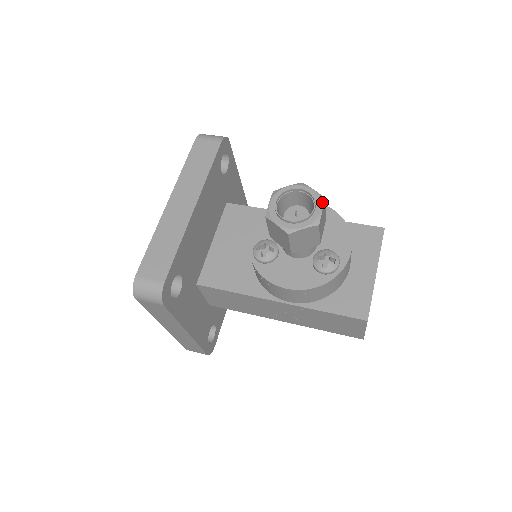
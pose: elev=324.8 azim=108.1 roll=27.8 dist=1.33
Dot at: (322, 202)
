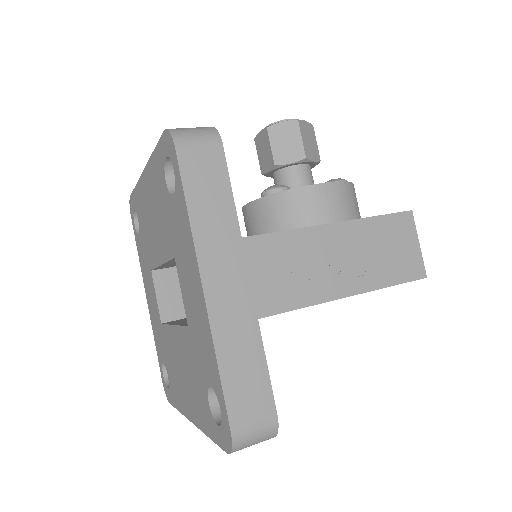
Dot at: occluded
